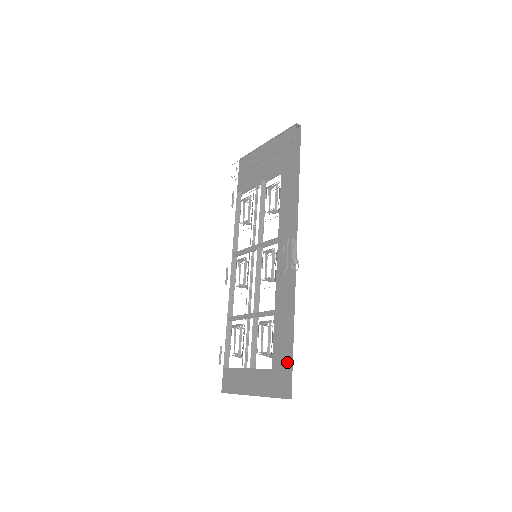
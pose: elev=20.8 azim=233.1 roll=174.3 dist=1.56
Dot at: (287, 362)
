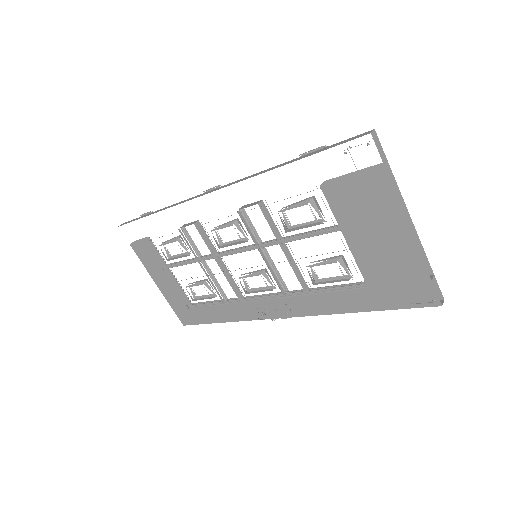
Dot at: occluded
